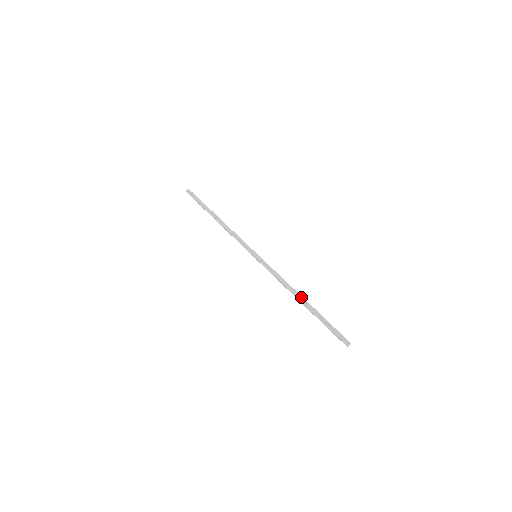
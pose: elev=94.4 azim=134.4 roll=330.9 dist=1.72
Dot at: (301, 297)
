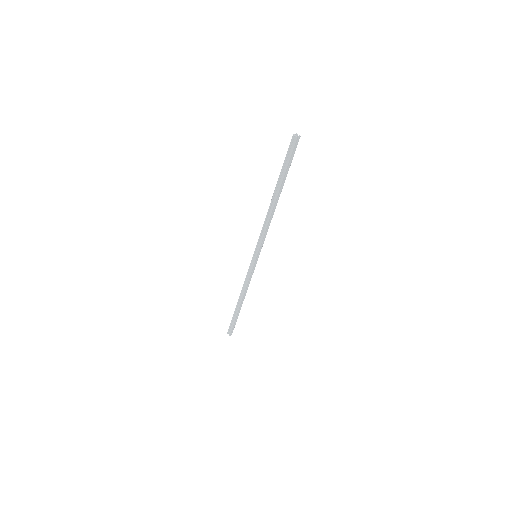
Dot at: (274, 198)
